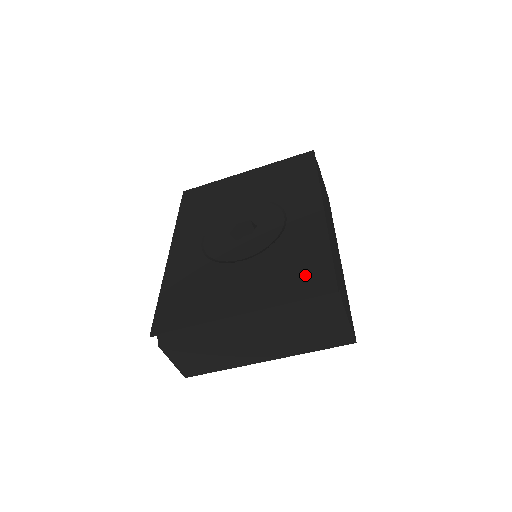
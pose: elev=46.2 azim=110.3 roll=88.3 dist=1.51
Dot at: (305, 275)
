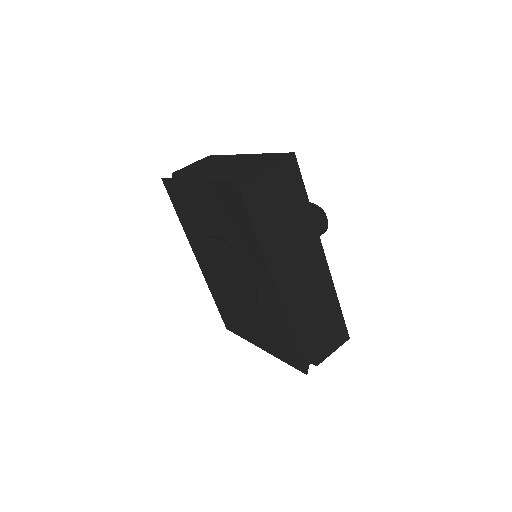
Dot at: (285, 348)
